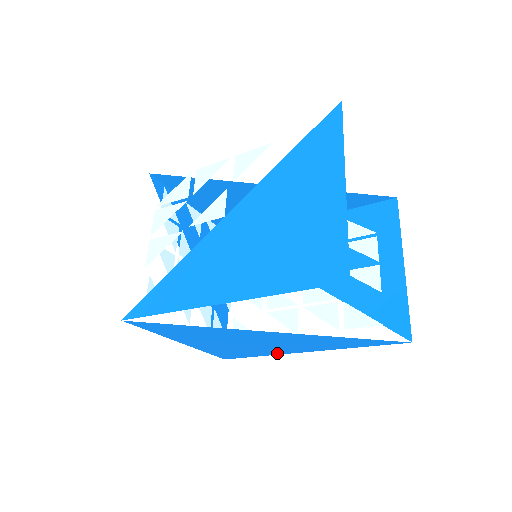
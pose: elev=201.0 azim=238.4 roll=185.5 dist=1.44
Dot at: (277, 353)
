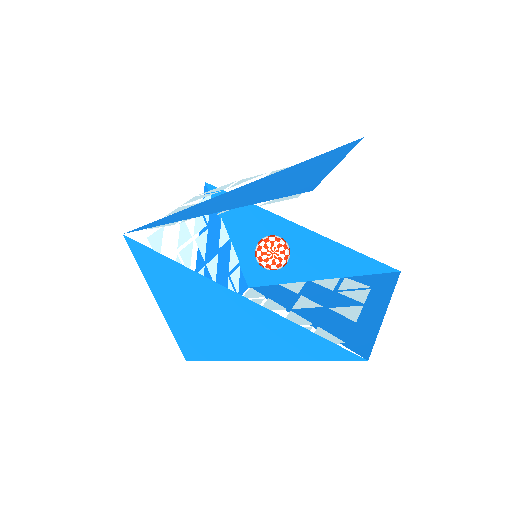
Dot at: (236, 356)
